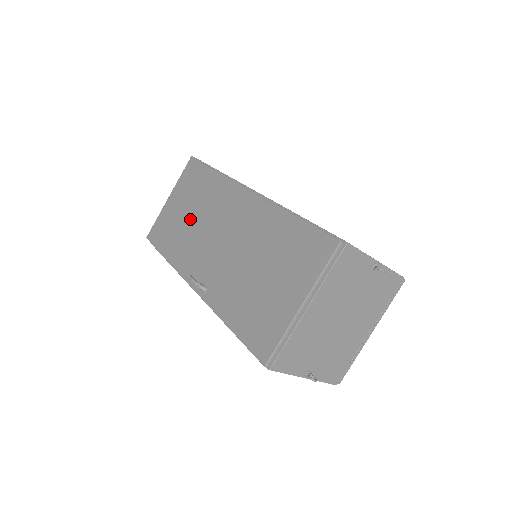
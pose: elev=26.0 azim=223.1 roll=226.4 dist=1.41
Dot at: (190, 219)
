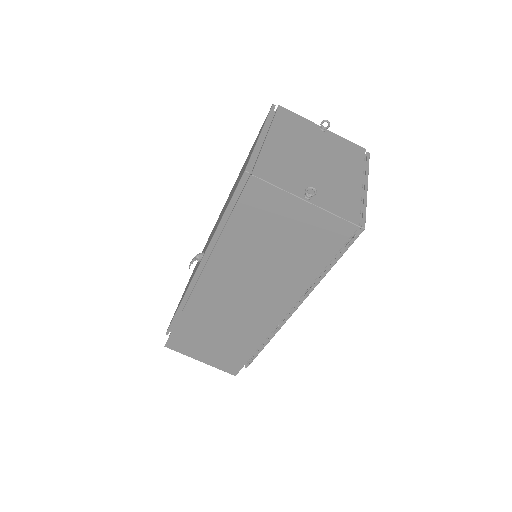
Dot at: occluded
